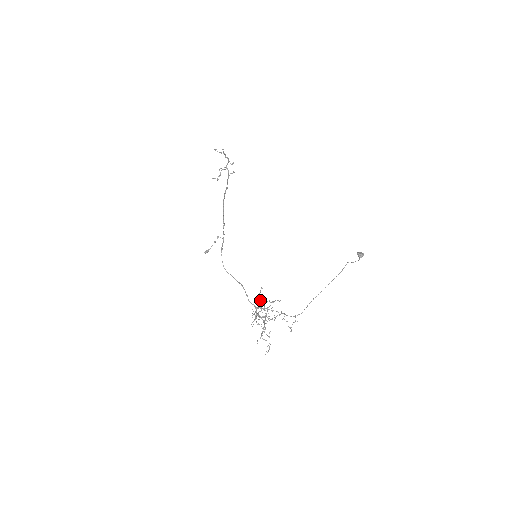
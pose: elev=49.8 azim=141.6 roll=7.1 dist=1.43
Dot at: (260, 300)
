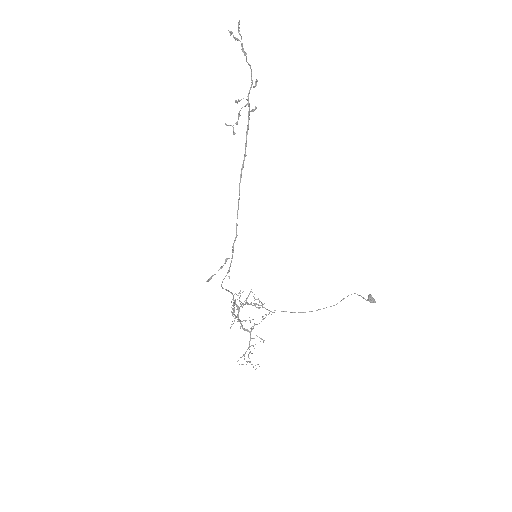
Dot at: (246, 303)
